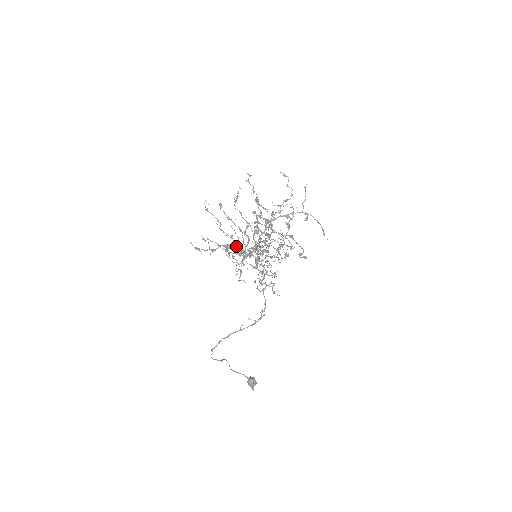
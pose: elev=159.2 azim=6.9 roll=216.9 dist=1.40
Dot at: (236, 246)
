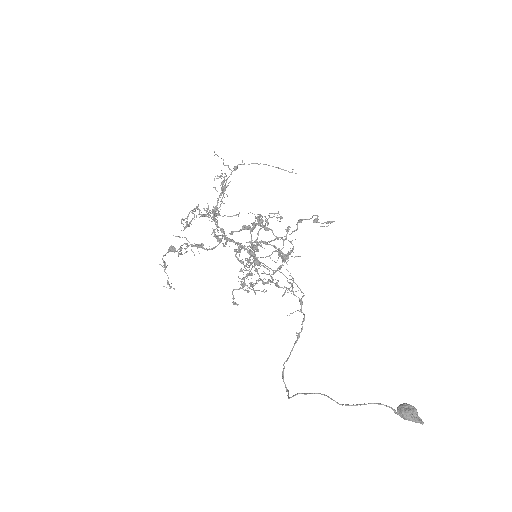
Dot at: occluded
